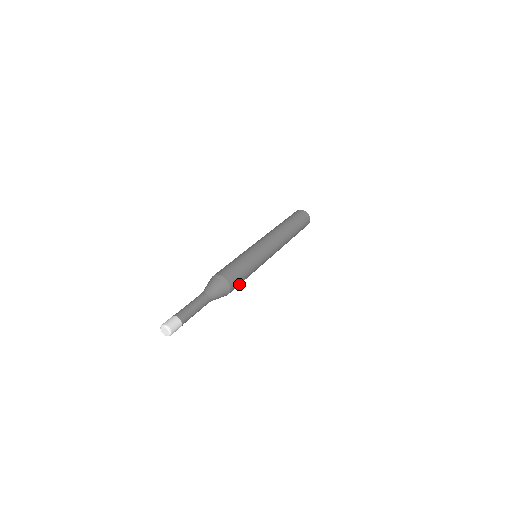
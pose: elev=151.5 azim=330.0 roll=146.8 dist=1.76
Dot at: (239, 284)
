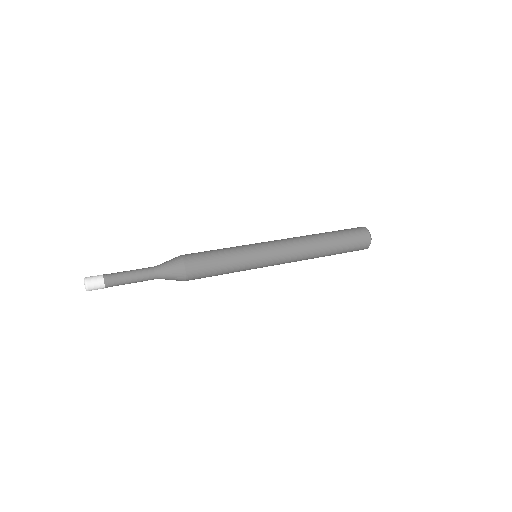
Dot at: (207, 270)
